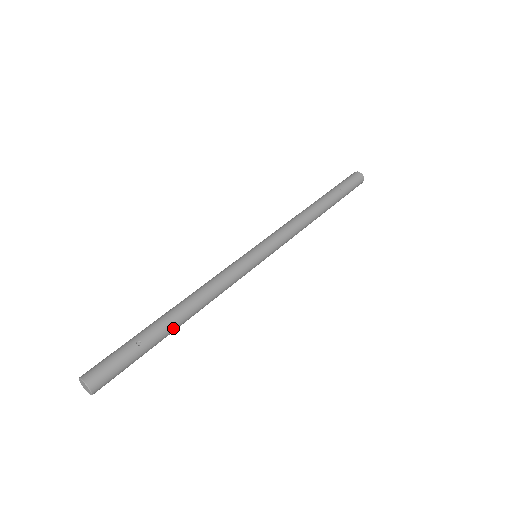
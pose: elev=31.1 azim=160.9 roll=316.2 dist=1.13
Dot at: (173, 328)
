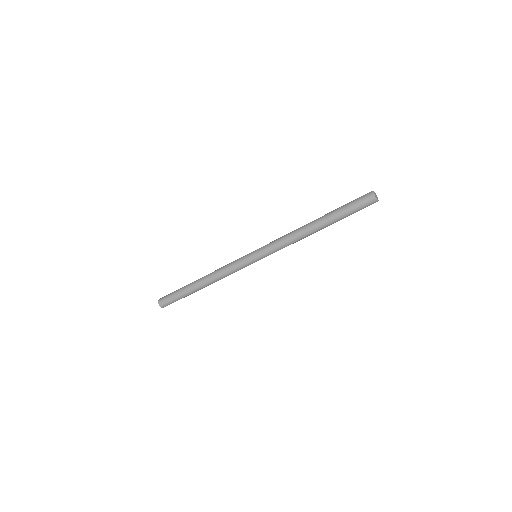
Dot at: (195, 286)
